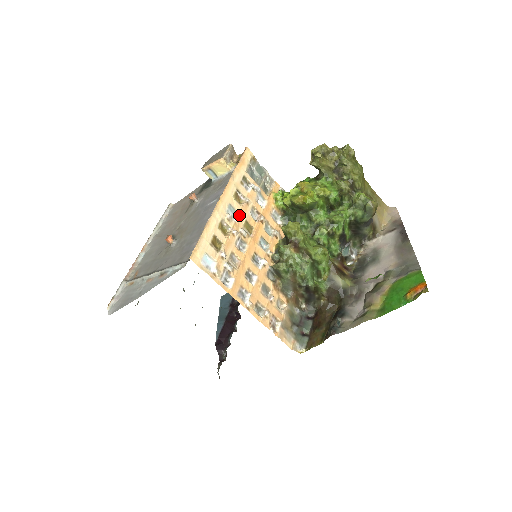
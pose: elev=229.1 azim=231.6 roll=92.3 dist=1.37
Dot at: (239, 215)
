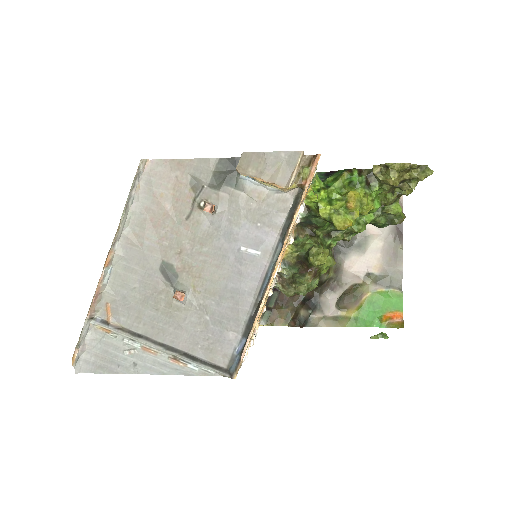
Dot at: occluded
